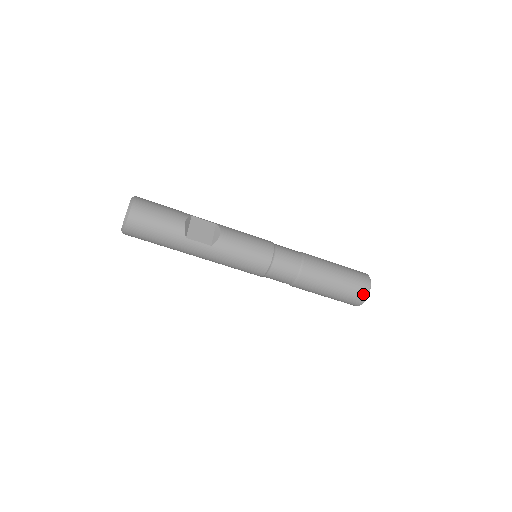
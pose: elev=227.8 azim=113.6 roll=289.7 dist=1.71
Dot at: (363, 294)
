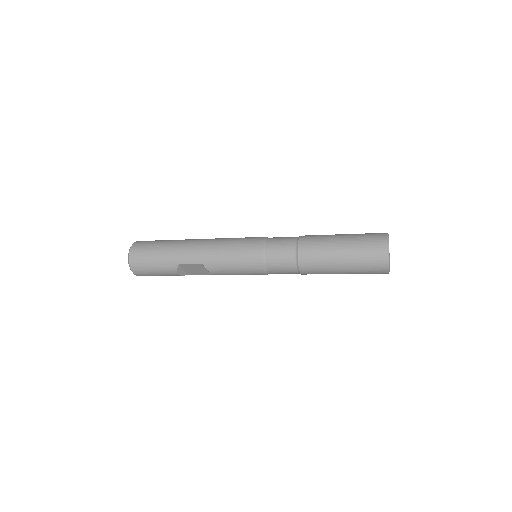
Dot at: occluded
